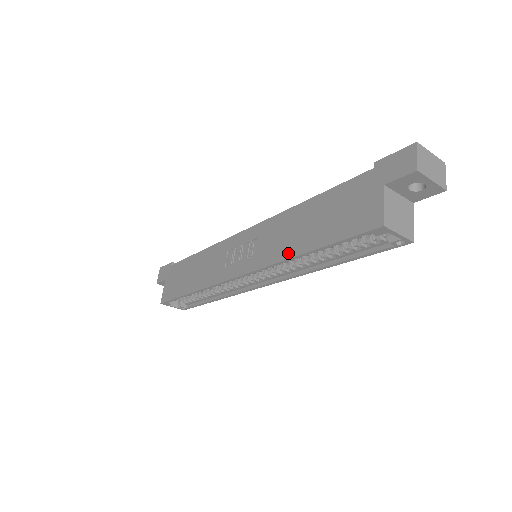
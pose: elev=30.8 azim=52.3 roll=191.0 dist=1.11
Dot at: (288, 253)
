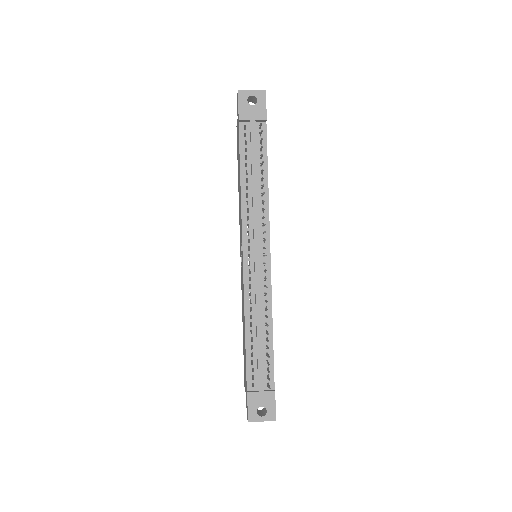
Dot at: (242, 313)
